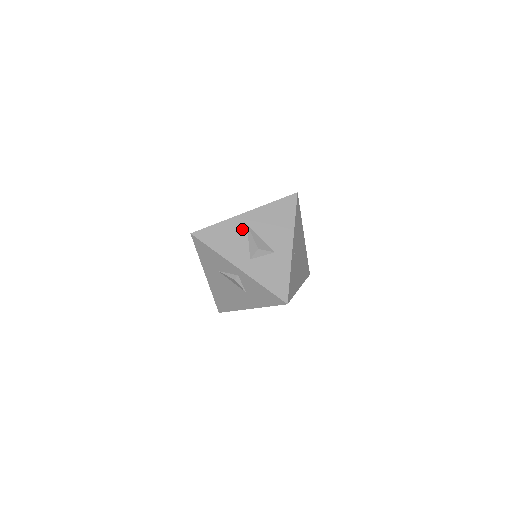
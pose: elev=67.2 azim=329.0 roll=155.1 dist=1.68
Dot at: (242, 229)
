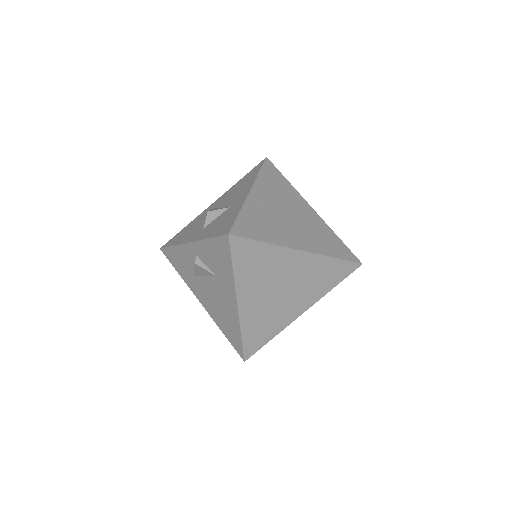
Dot at: (205, 215)
